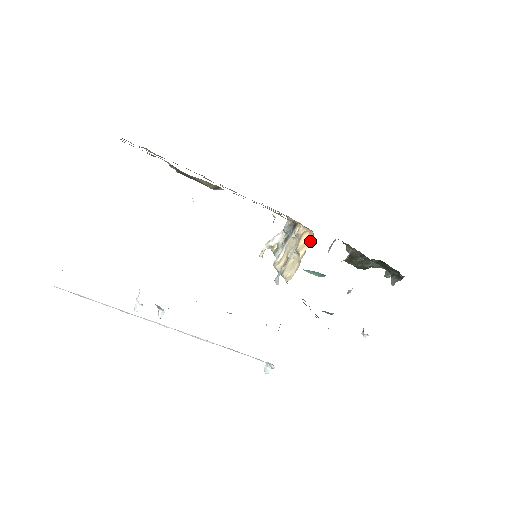
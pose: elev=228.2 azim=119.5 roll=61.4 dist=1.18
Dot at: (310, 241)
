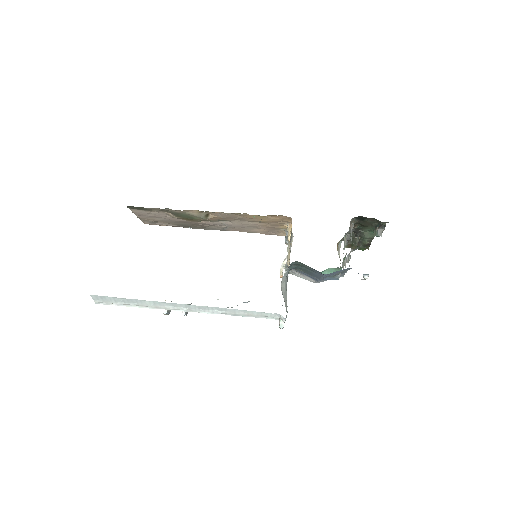
Dot at: occluded
